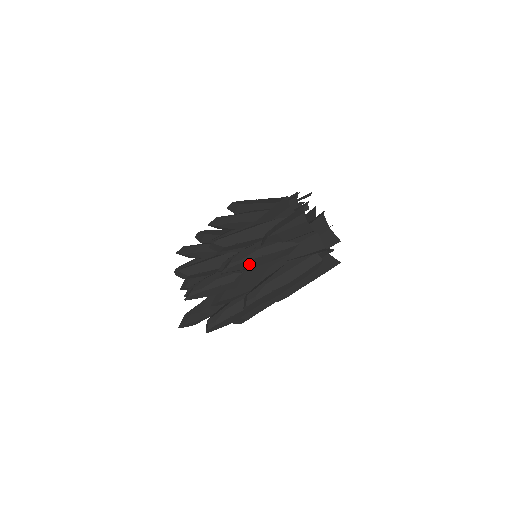
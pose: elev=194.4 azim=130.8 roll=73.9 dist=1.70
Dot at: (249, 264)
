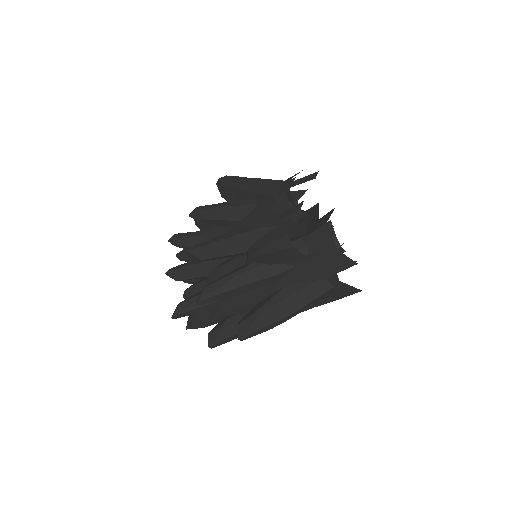
Dot at: (229, 294)
